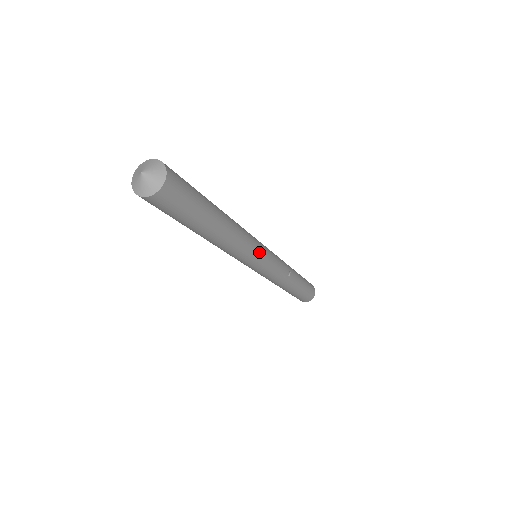
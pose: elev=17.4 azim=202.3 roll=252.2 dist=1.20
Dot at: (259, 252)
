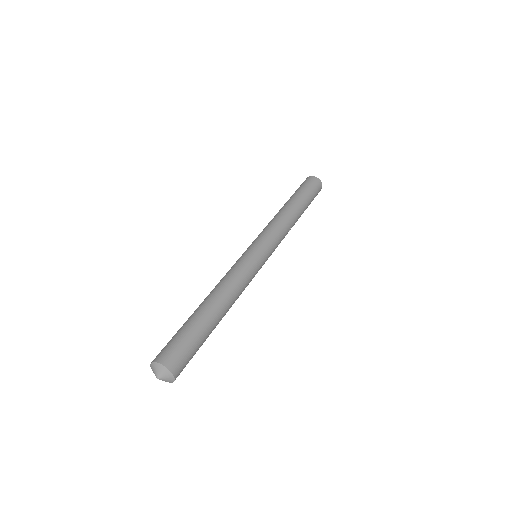
Dot at: occluded
